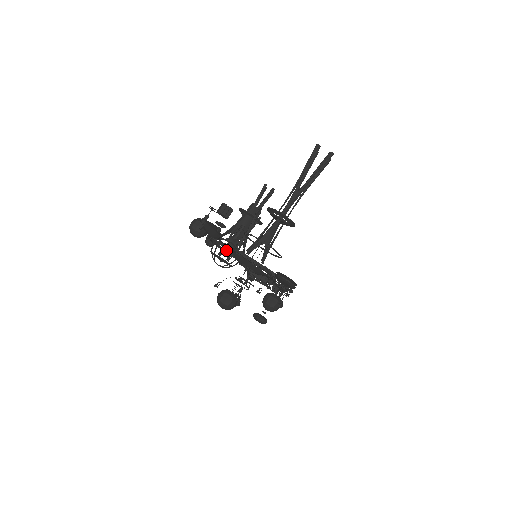
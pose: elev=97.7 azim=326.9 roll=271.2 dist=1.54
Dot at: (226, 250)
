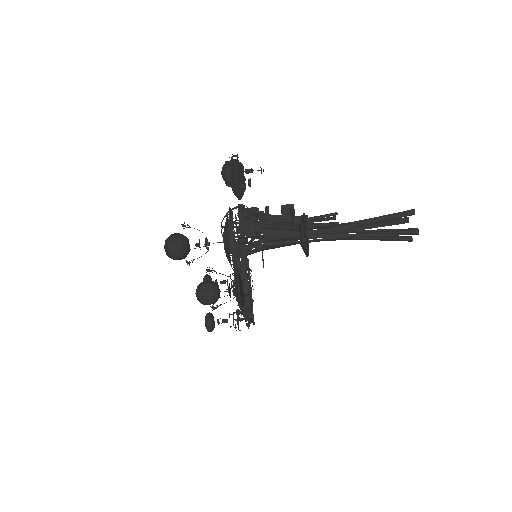
Dot at: occluded
